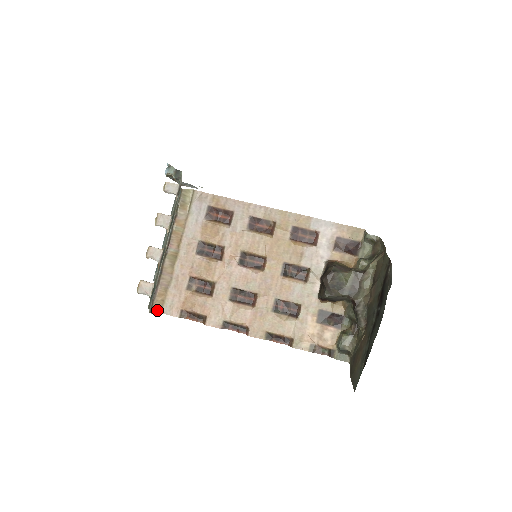
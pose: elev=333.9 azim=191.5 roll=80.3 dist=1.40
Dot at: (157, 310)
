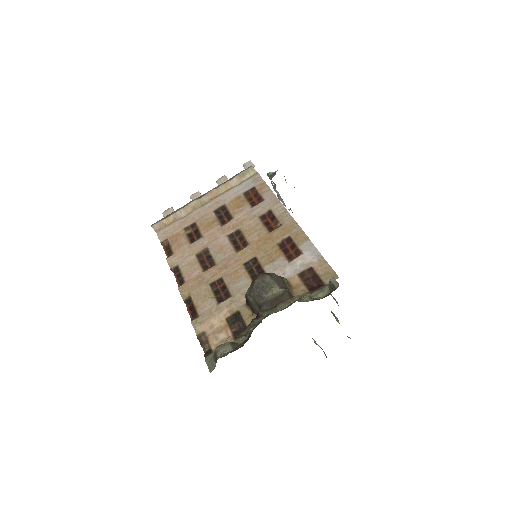
Dot at: (156, 228)
